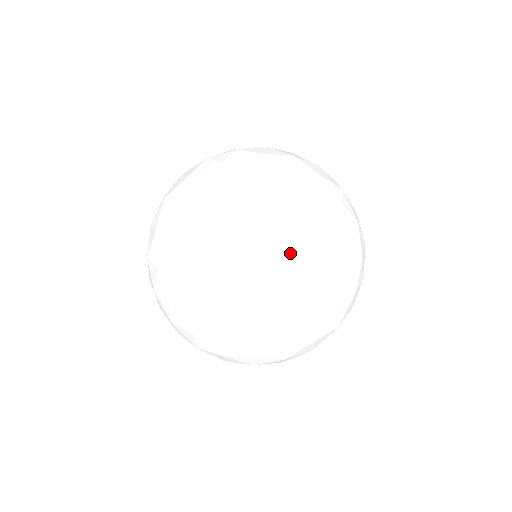
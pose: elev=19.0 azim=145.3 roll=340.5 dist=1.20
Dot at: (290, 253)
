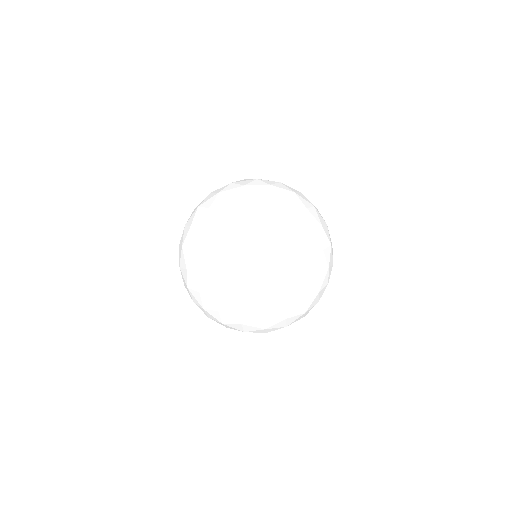
Dot at: (261, 230)
